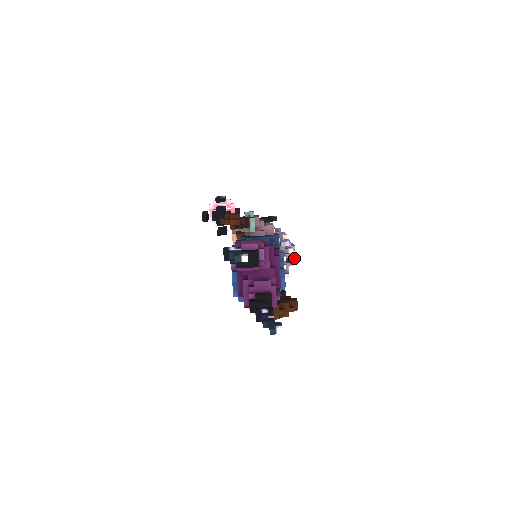
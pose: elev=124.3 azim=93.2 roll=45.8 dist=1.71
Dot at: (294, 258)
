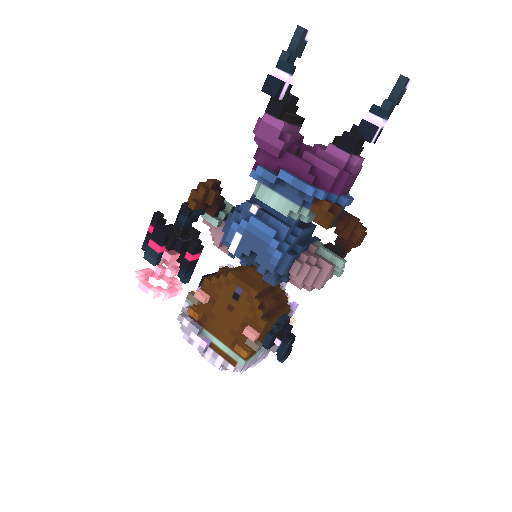
Dot at: occluded
